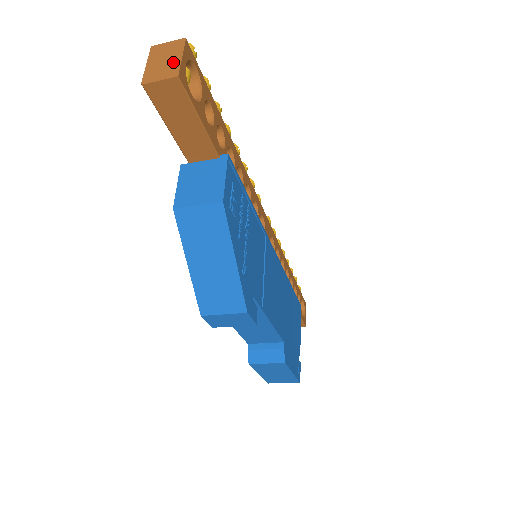
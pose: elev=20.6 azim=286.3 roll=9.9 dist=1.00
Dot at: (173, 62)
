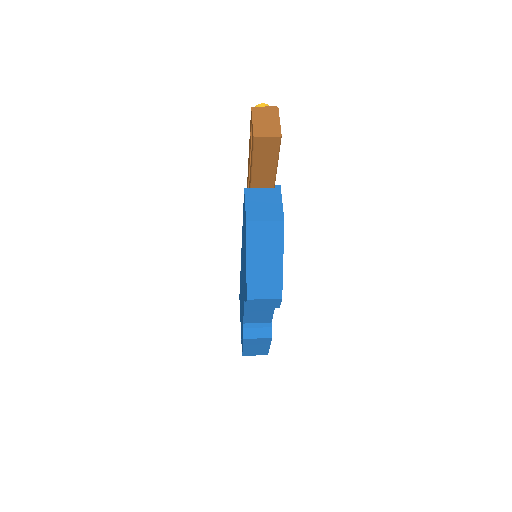
Dot at: (274, 124)
